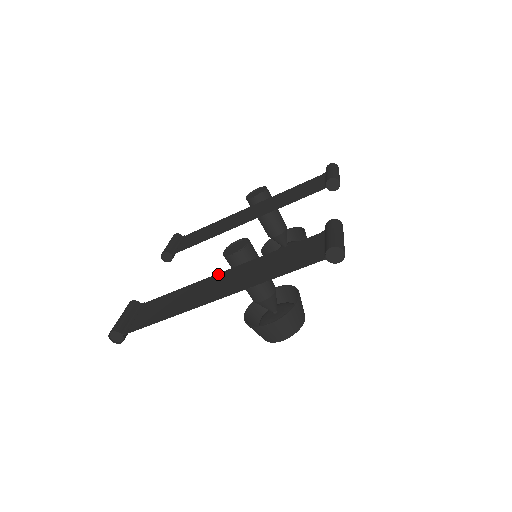
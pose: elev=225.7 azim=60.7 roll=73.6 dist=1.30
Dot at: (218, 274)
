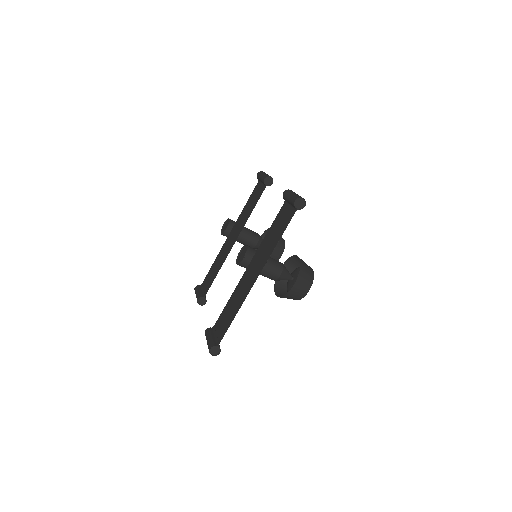
Dot at: (245, 272)
